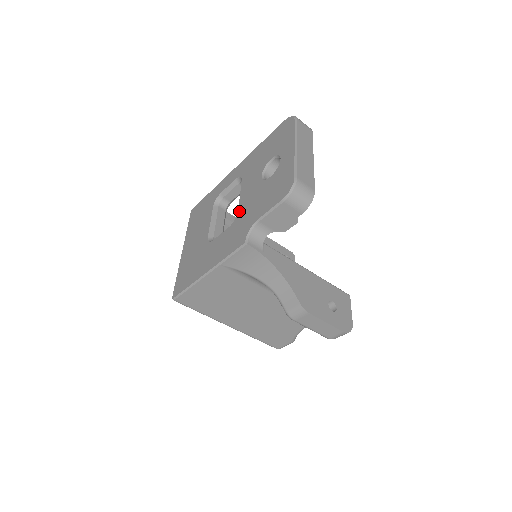
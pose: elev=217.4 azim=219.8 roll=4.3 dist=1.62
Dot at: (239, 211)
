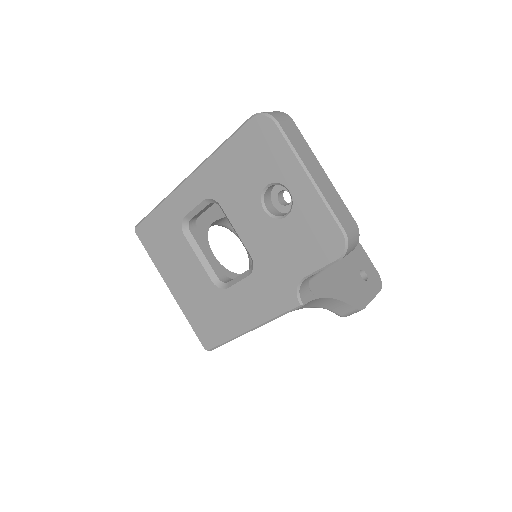
Dot at: (254, 257)
